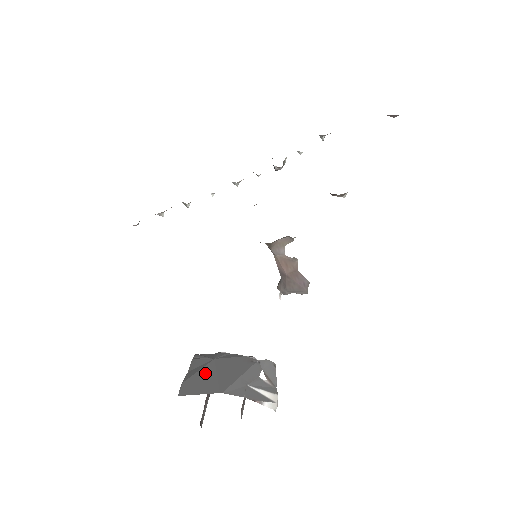
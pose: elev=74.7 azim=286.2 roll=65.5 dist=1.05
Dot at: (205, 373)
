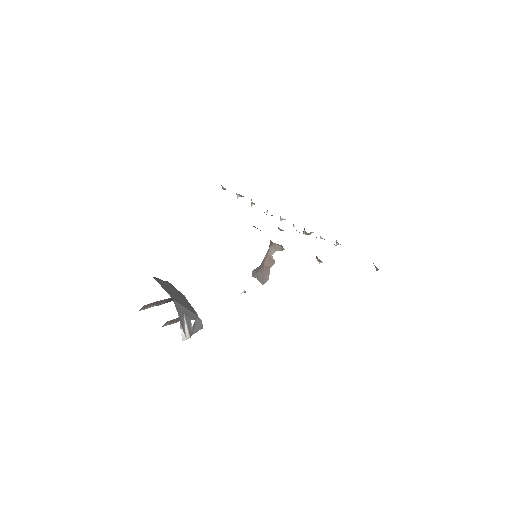
Dot at: (171, 288)
